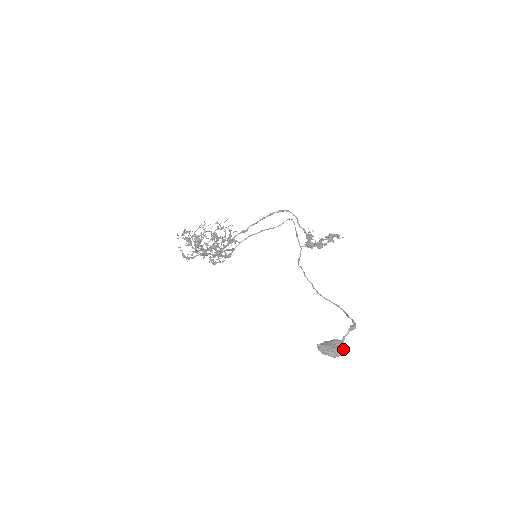
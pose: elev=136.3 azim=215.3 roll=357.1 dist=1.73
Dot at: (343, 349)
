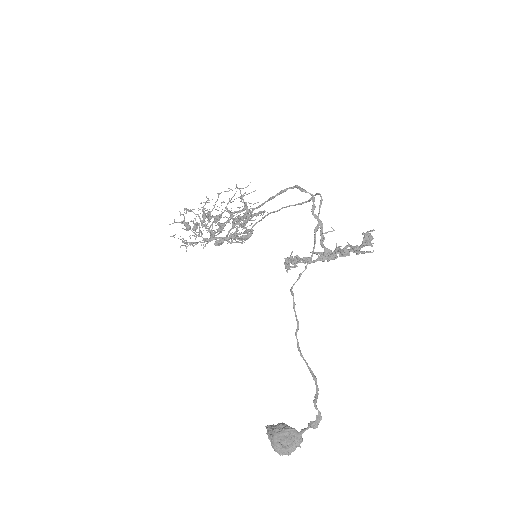
Dot at: (296, 447)
